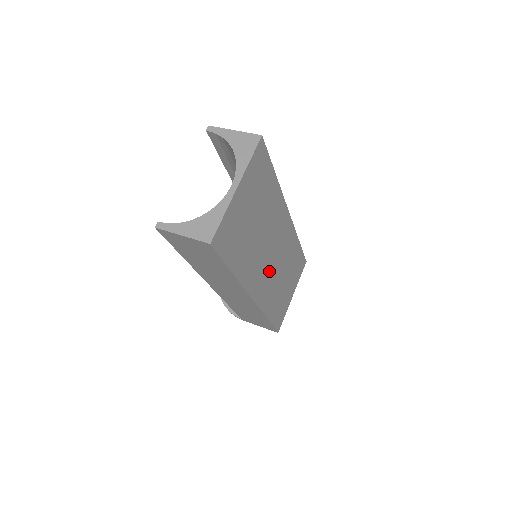
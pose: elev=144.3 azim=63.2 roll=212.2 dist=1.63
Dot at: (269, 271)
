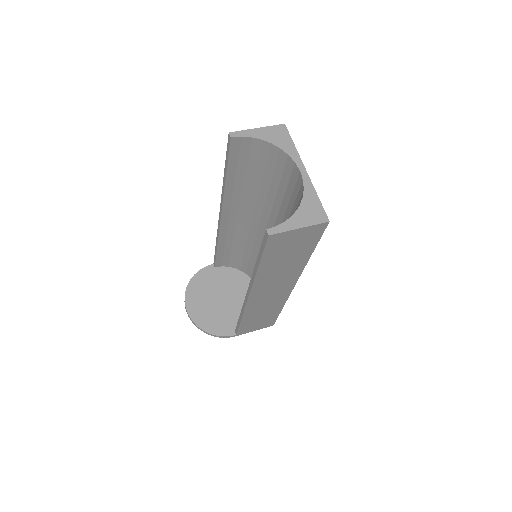
Dot at: occluded
